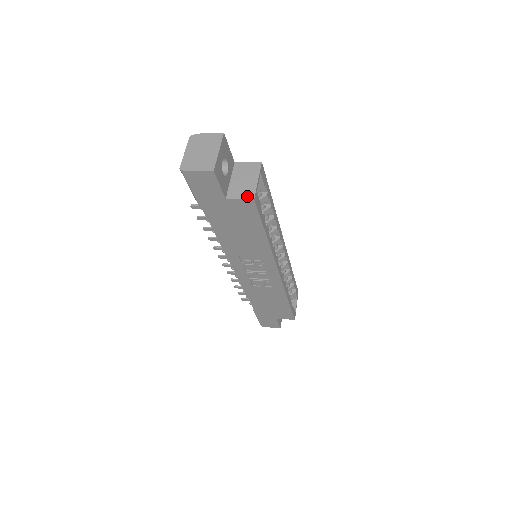
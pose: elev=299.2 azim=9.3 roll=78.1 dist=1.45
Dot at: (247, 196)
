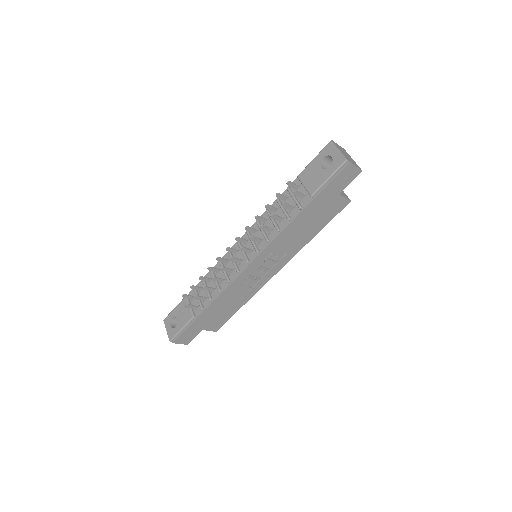
Dot at: (347, 198)
